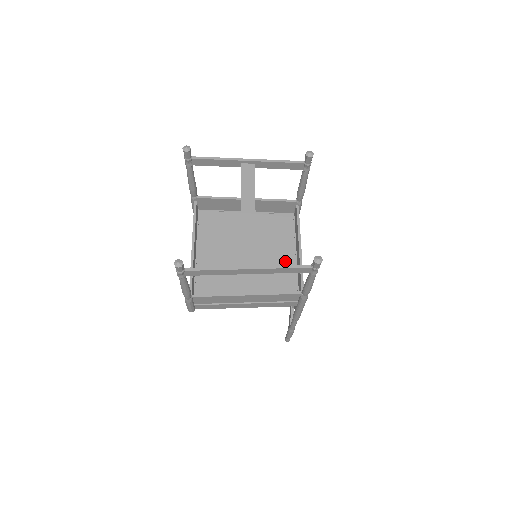
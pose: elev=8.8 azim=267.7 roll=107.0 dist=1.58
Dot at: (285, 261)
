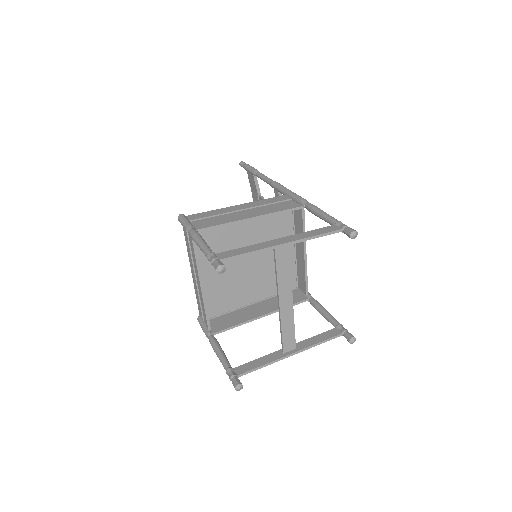
Dot at: occluded
